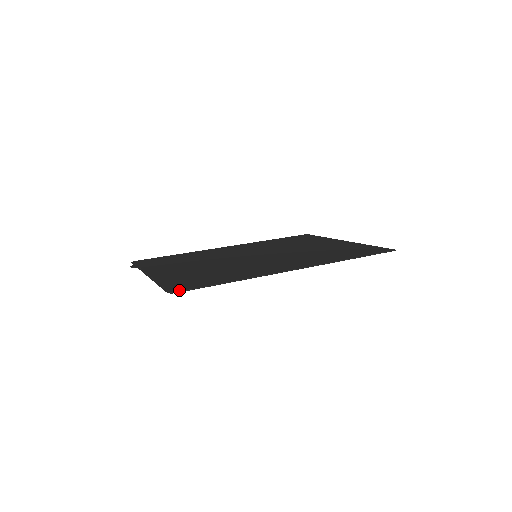
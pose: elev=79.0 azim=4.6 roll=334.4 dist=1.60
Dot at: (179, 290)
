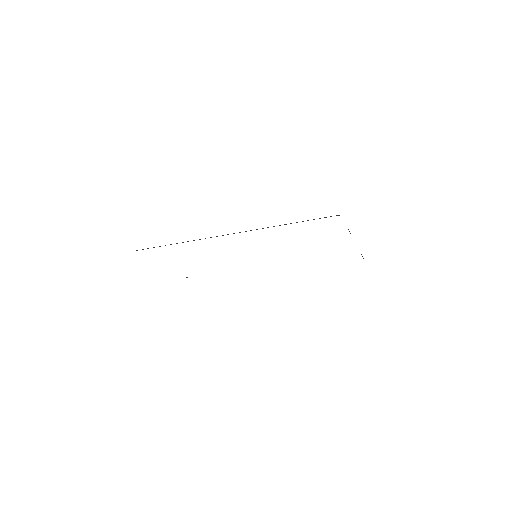
Dot at: occluded
